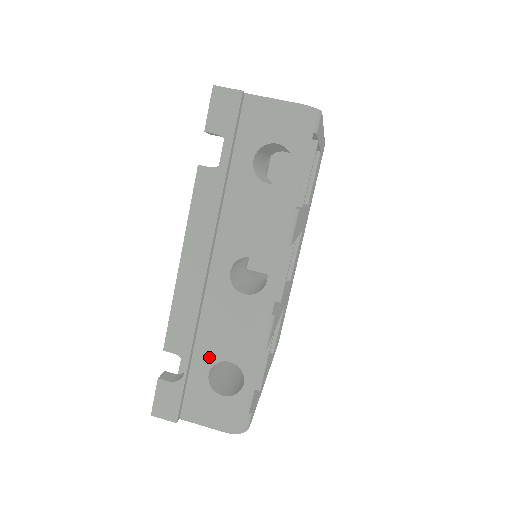
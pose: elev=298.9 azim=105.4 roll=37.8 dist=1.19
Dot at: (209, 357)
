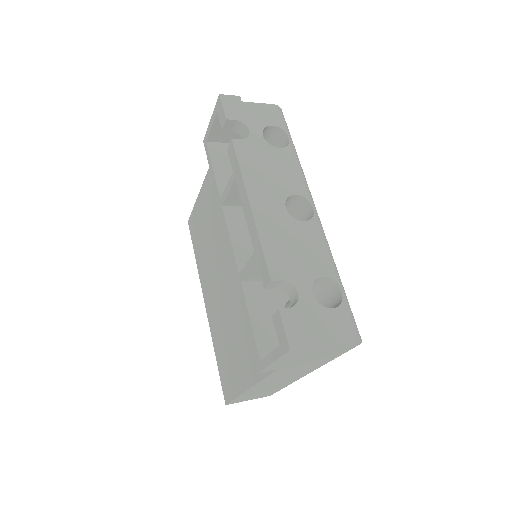
Dot at: (306, 279)
